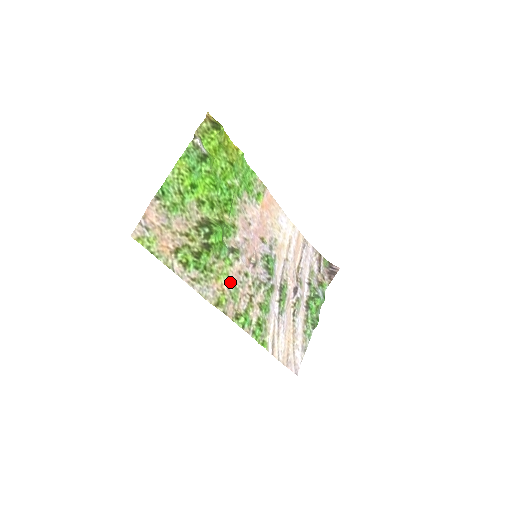
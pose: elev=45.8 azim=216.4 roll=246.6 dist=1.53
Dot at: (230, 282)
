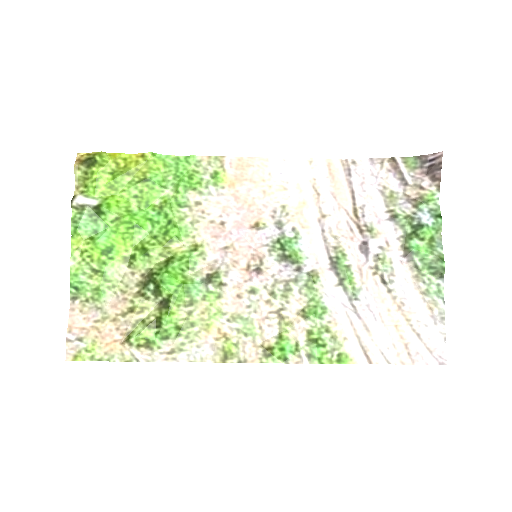
Dot at: (230, 318)
